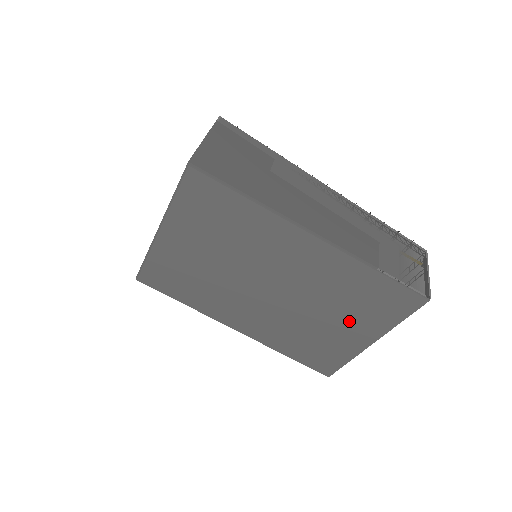
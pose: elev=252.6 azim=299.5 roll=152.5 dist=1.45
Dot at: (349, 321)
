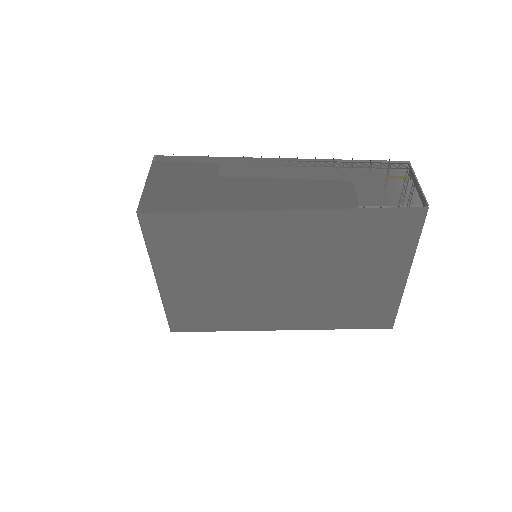
Dot at: (370, 268)
